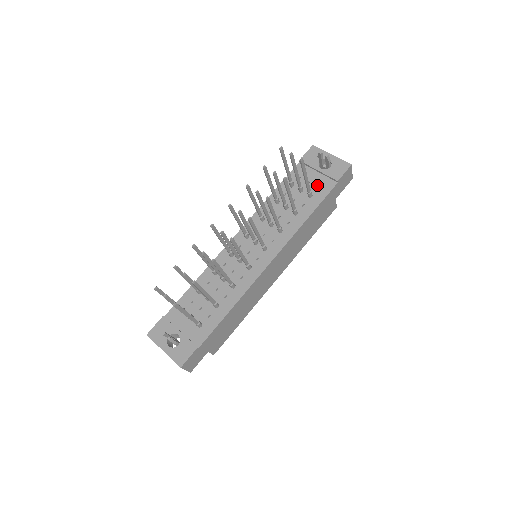
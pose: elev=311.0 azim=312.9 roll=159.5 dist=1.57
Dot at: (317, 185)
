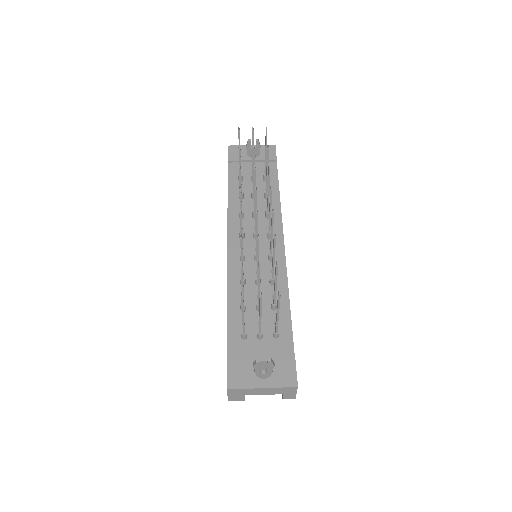
Dot at: (262, 171)
